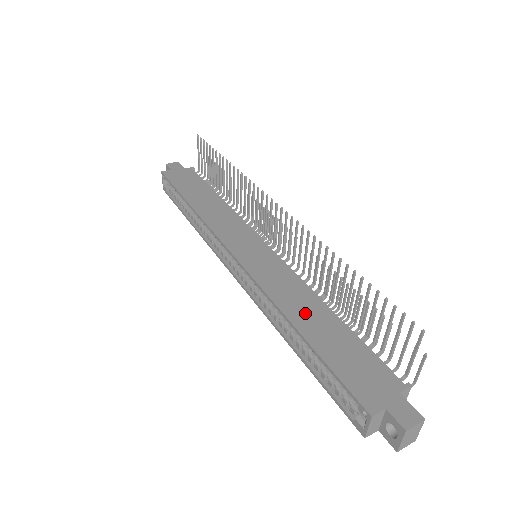
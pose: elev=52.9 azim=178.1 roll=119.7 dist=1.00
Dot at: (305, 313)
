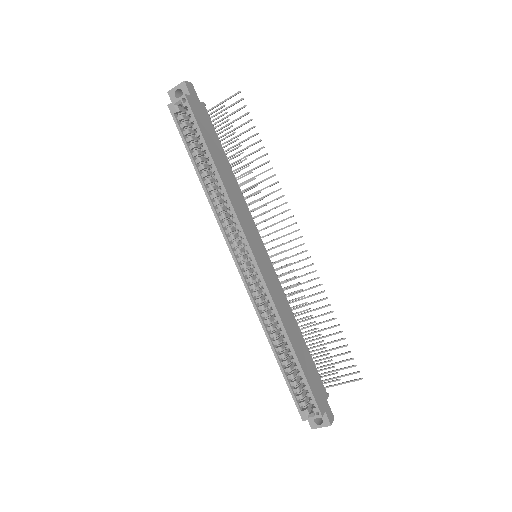
Dot at: (293, 332)
